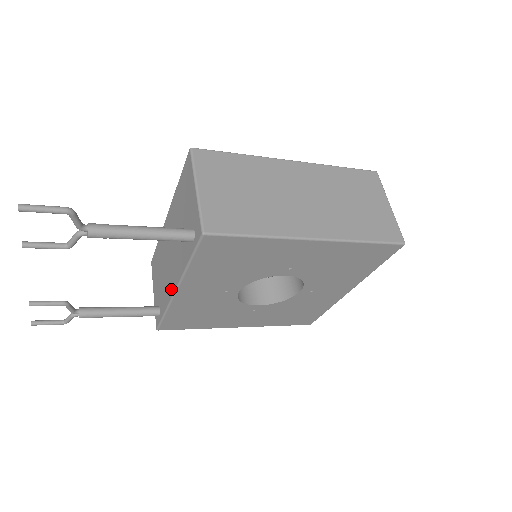
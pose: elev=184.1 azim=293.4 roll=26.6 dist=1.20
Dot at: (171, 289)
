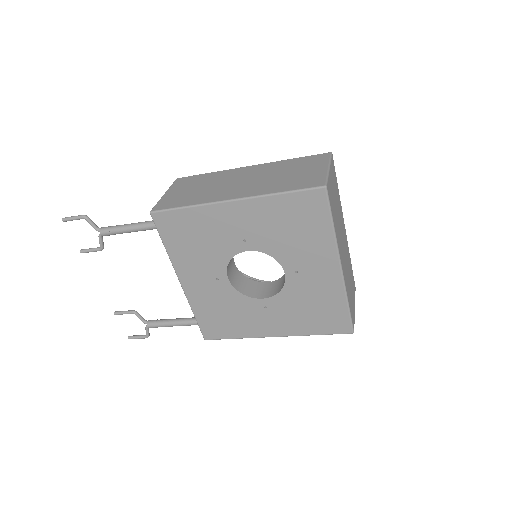
Dot at: occluded
